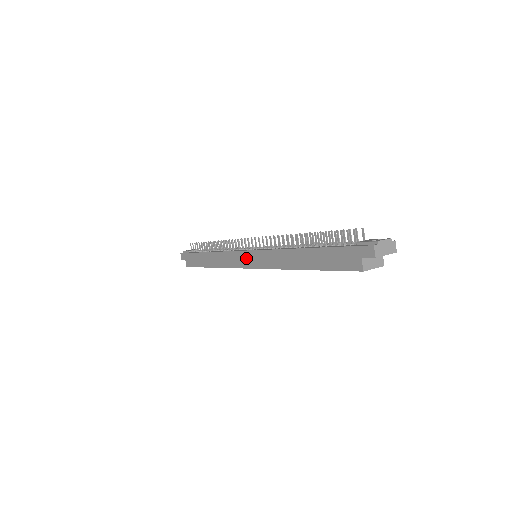
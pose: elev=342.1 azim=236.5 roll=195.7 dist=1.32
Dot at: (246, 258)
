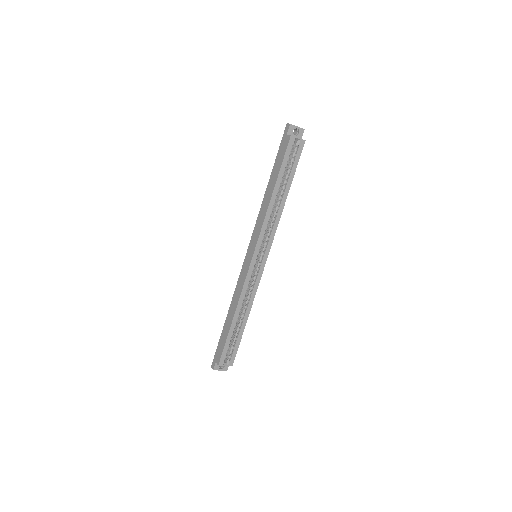
Dot at: (248, 256)
